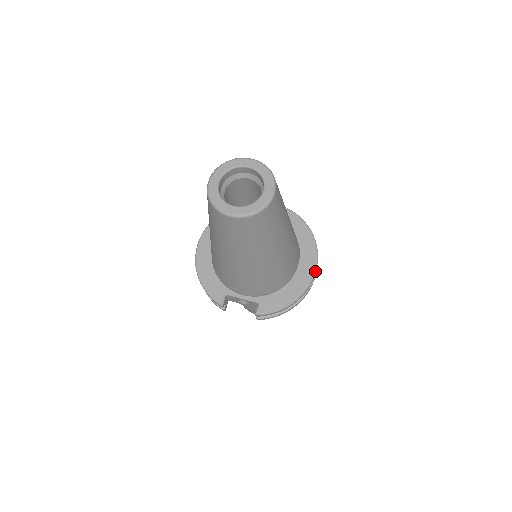
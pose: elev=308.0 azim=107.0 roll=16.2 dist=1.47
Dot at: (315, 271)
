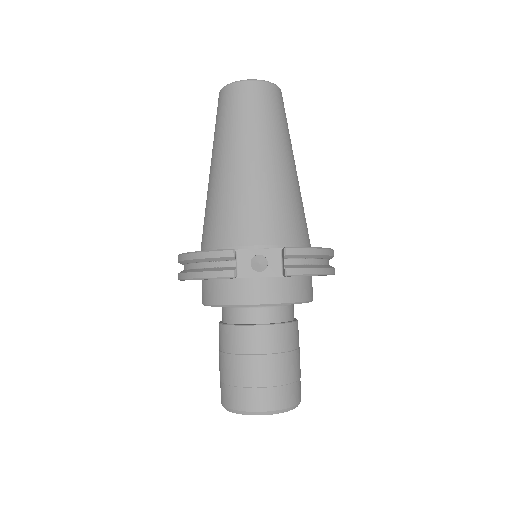
Dot at: occluded
